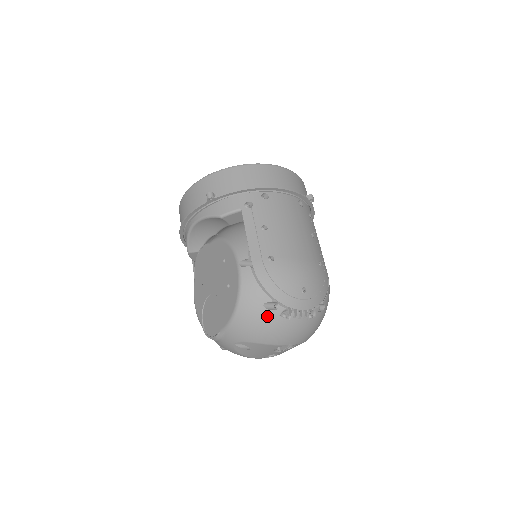
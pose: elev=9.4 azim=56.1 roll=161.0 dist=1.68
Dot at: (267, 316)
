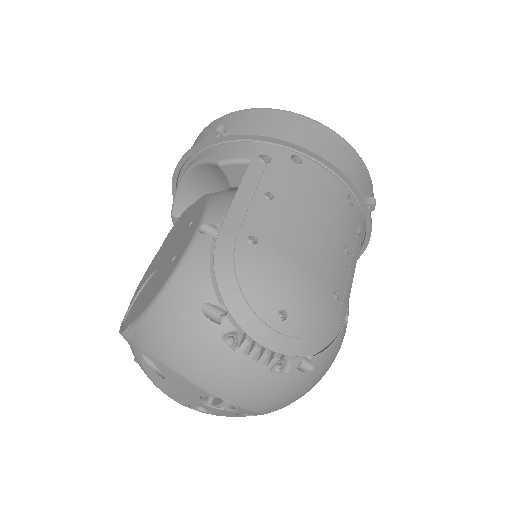
Dot at: (200, 327)
